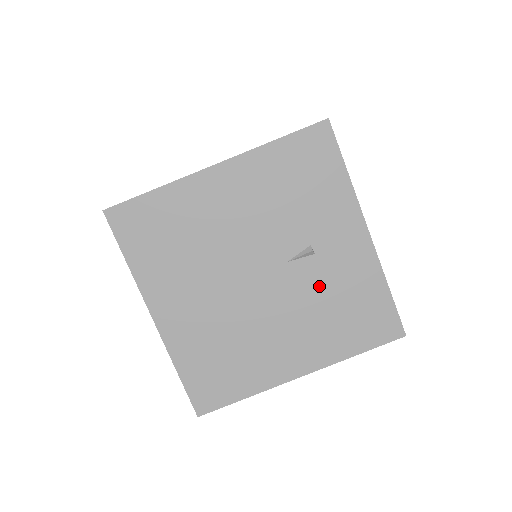
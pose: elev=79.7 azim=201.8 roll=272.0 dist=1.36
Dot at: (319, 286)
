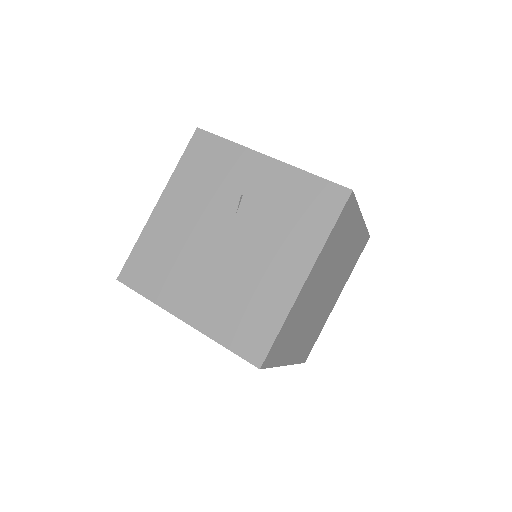
Dot at: (266, 212)
